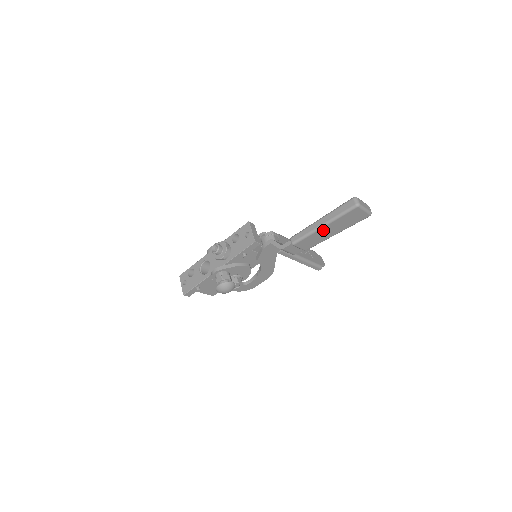
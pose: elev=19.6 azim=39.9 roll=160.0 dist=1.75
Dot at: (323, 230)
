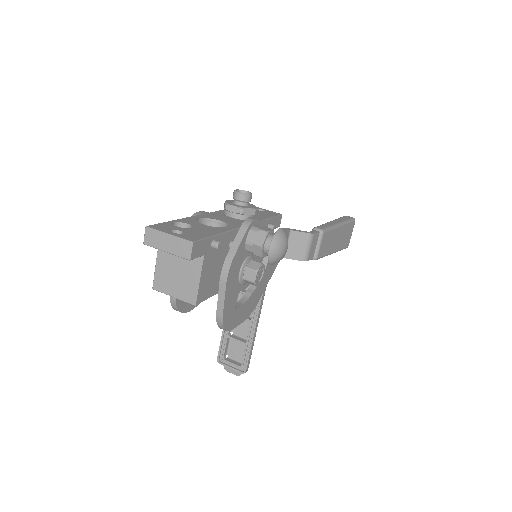
Dot at: (337, 232)
